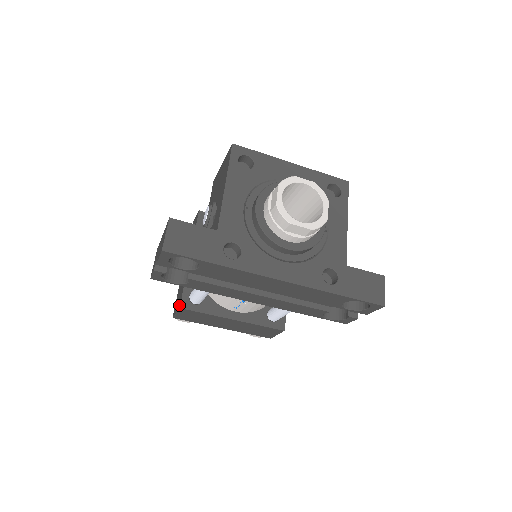
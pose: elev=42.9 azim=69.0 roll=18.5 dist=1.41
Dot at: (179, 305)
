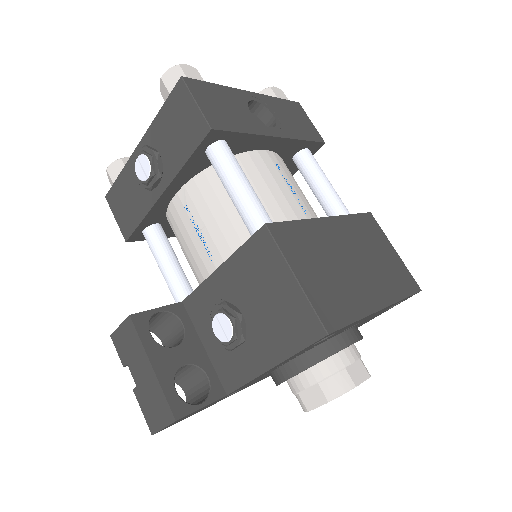
Dot at: (125, 234)
